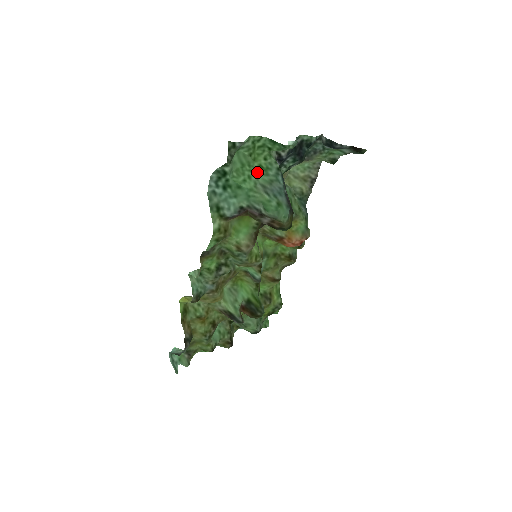
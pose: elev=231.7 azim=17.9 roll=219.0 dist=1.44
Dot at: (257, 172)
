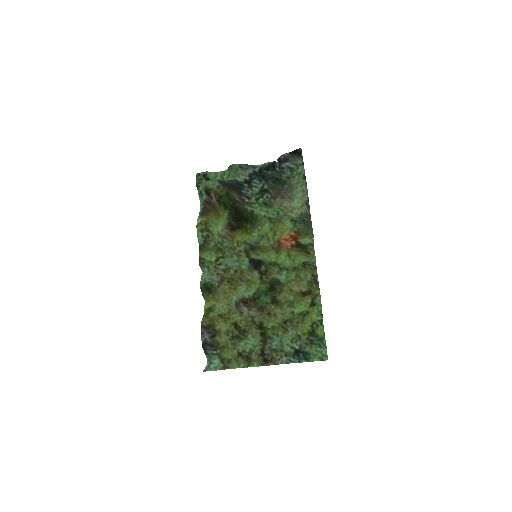
Dot at: occluded
